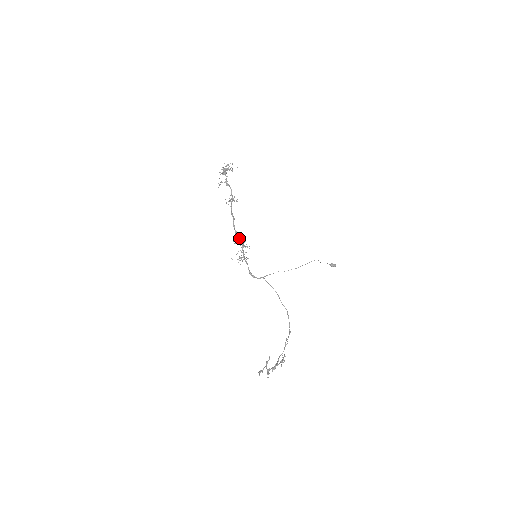
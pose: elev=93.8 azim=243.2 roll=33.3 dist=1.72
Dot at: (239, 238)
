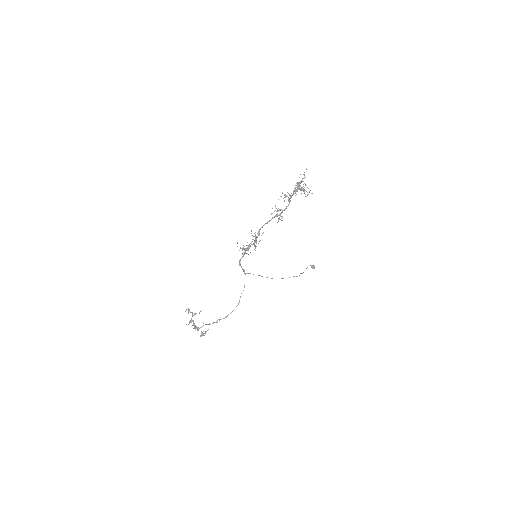
Dot at: (257, 237)
